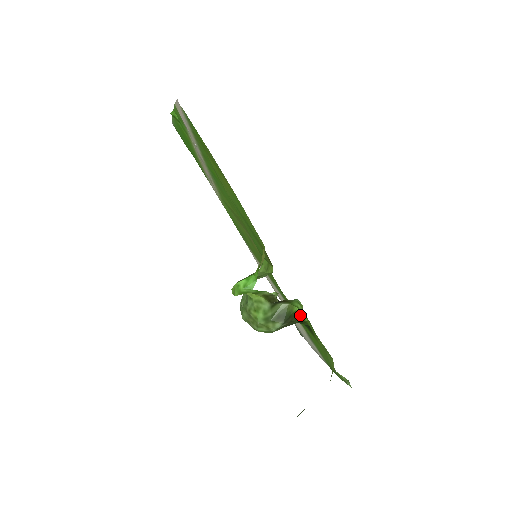
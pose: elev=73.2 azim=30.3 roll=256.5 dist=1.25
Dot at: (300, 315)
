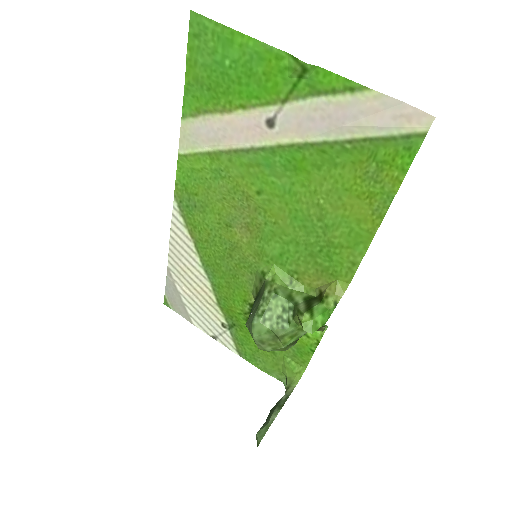
Dot at: occluded
